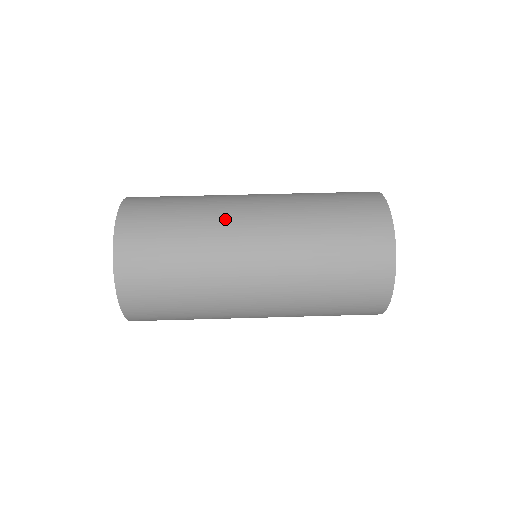
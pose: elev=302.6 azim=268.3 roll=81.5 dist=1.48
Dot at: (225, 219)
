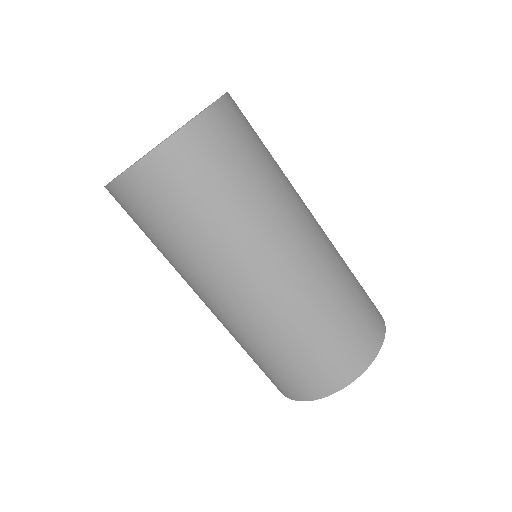
Dot at: (270, 232)
